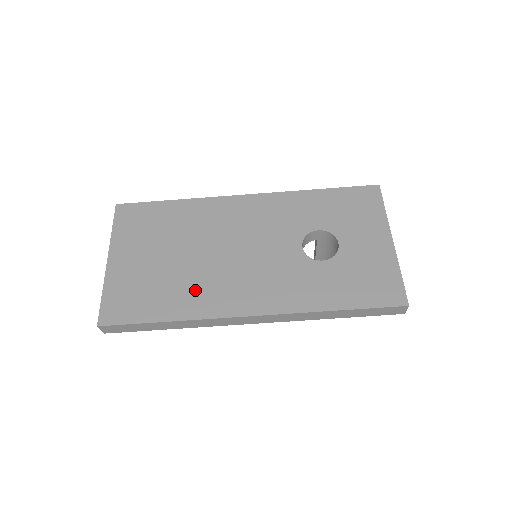
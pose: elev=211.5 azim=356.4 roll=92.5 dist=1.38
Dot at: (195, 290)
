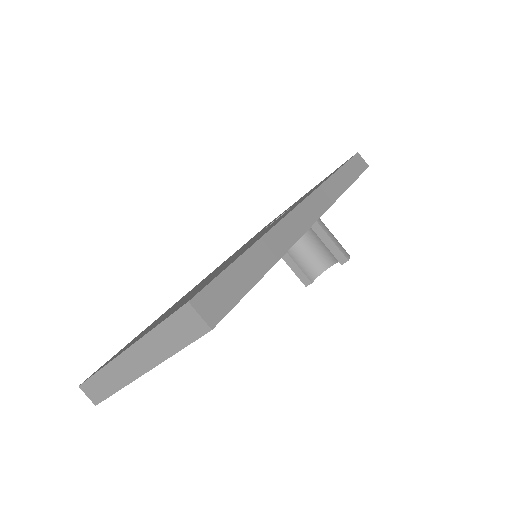
Dot at: occluded
